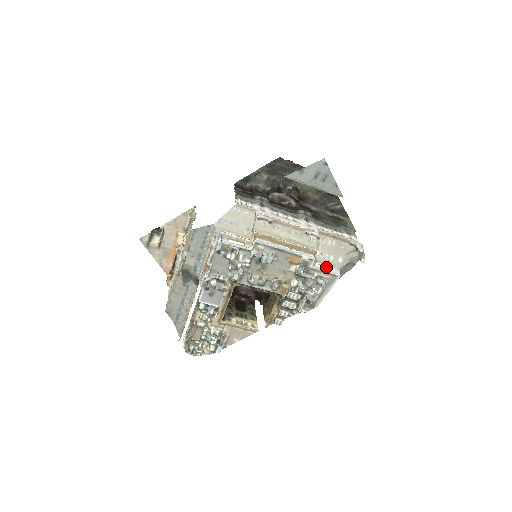
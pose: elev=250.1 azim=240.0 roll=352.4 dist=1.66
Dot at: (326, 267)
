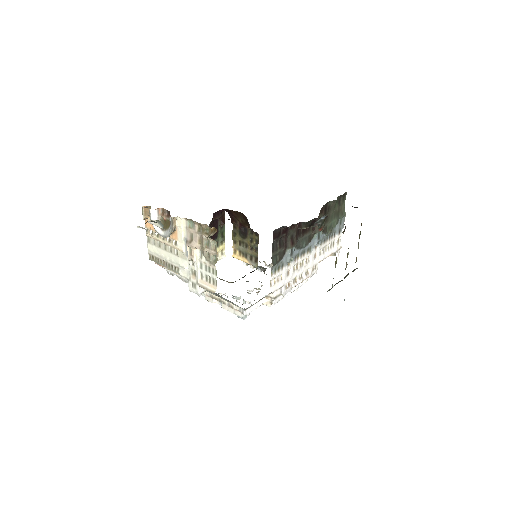
Dot at: occluded
